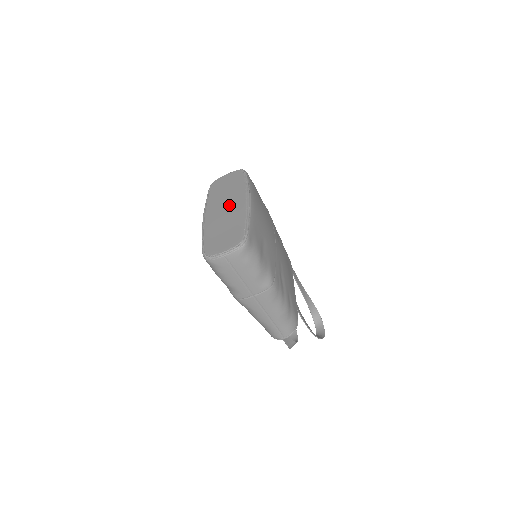
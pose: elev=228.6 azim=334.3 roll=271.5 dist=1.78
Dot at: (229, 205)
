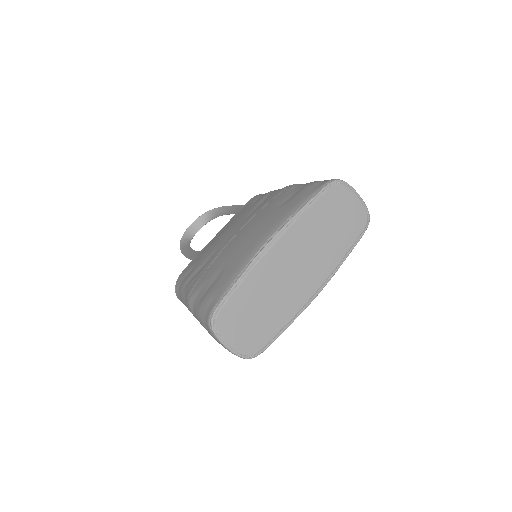
Dot at: (303, 270)
